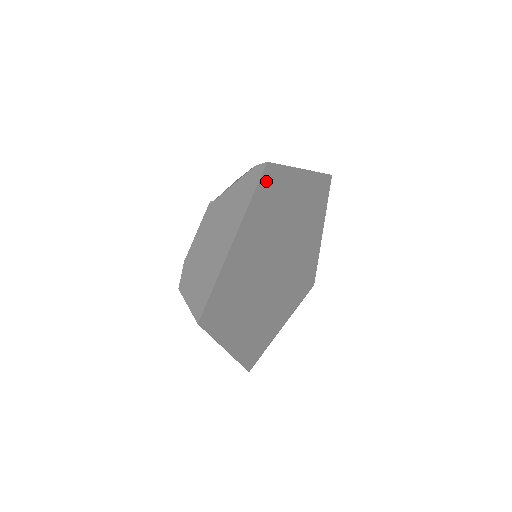
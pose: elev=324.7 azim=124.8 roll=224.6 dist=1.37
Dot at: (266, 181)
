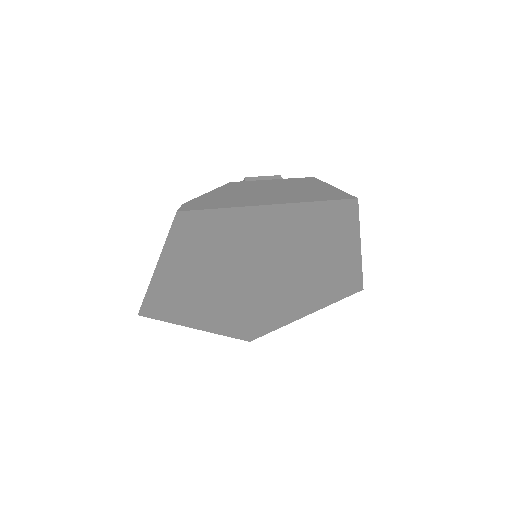
Dot at: (186, 225)
